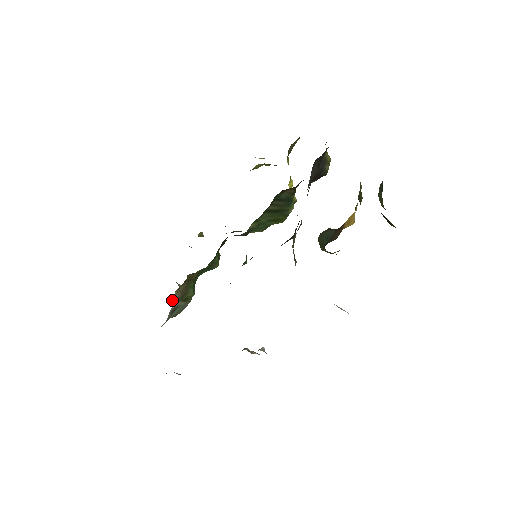
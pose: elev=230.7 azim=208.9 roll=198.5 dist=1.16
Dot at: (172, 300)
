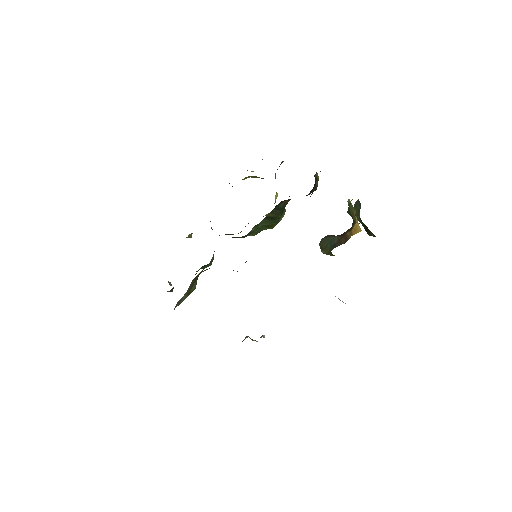
Dot at: (186, 292)
